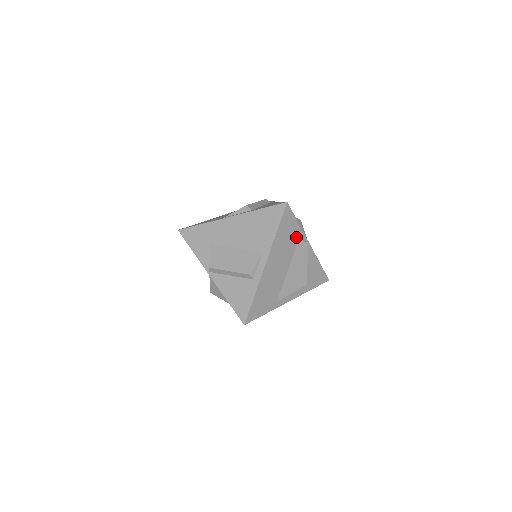
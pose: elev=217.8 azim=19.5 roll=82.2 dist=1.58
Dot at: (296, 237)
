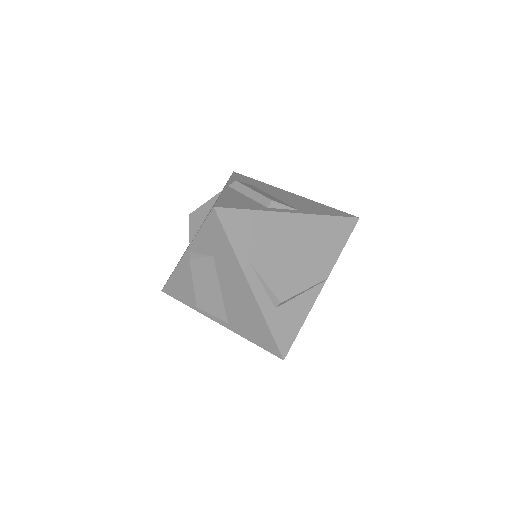
Dot at: (328, 254)
